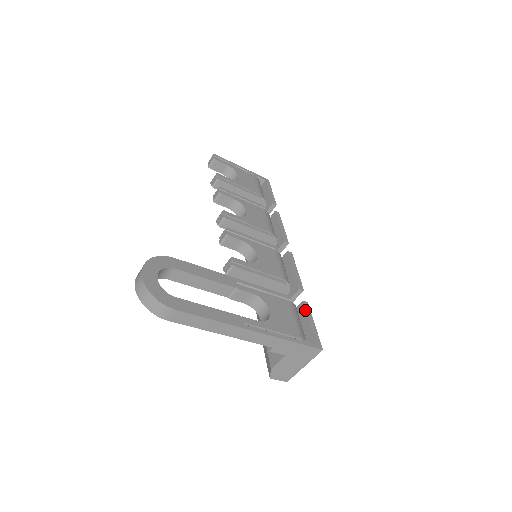
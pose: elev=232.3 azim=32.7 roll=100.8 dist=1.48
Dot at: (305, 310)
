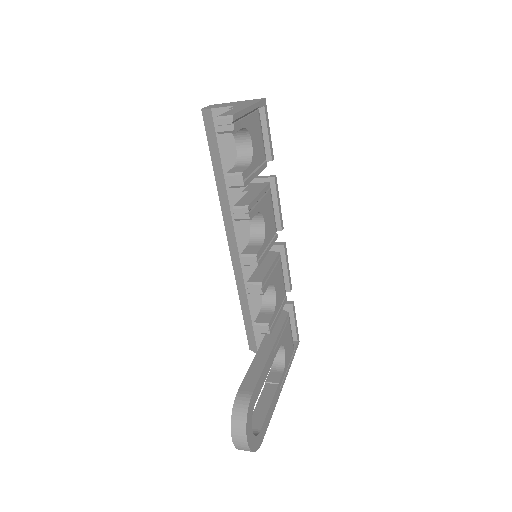
Dot at: (293, 313)
